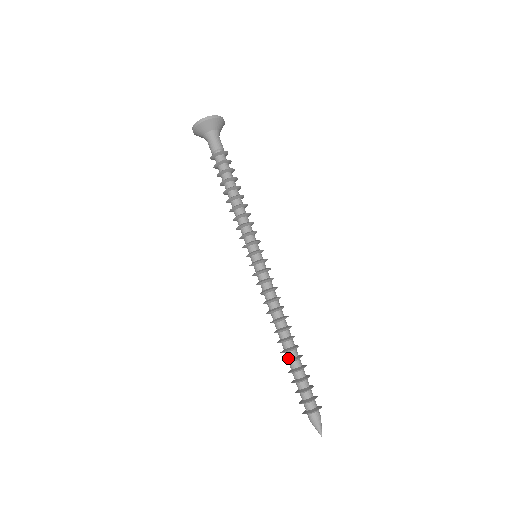
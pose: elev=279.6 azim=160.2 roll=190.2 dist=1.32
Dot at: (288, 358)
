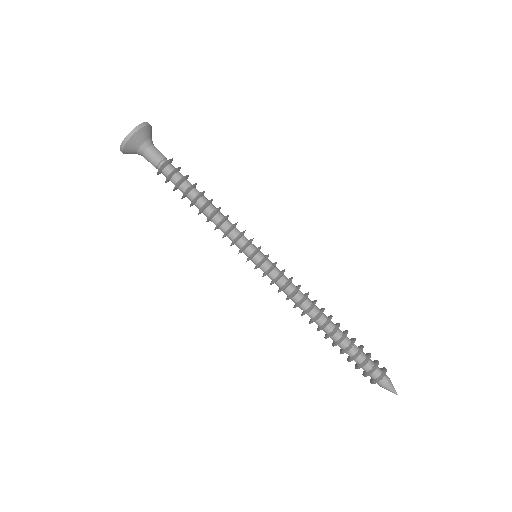
Dot at: (336, 340)
